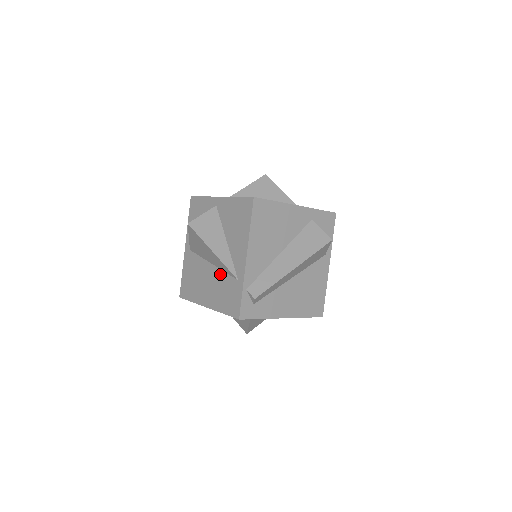
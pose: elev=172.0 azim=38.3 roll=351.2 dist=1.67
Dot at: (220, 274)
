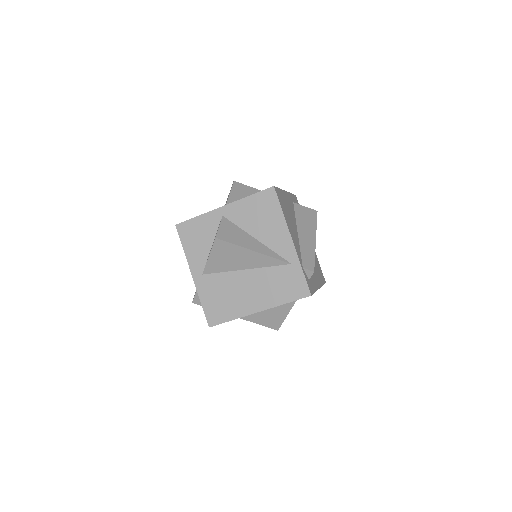
Dot at: (263, 272)
